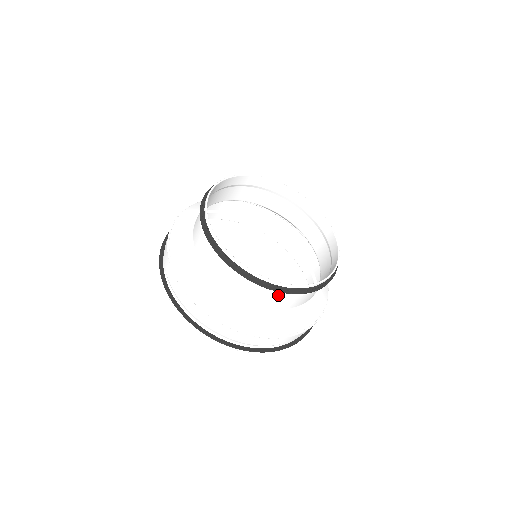
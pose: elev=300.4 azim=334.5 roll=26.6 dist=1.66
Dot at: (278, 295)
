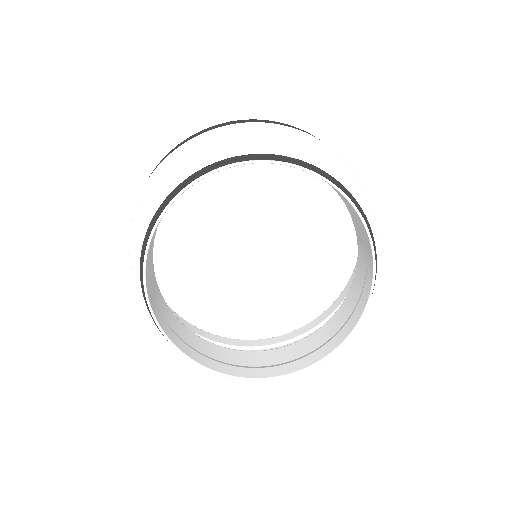
Dot at: (324, 343)
